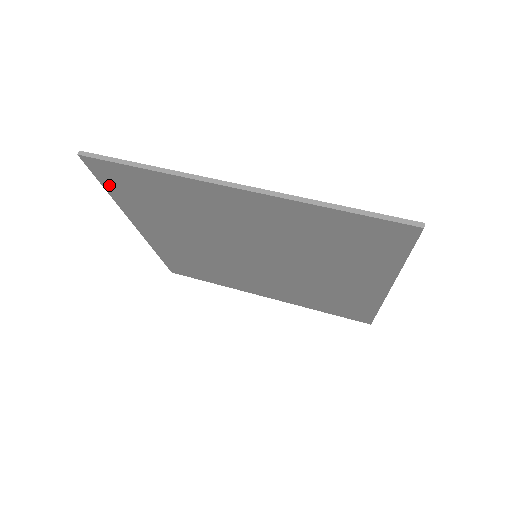
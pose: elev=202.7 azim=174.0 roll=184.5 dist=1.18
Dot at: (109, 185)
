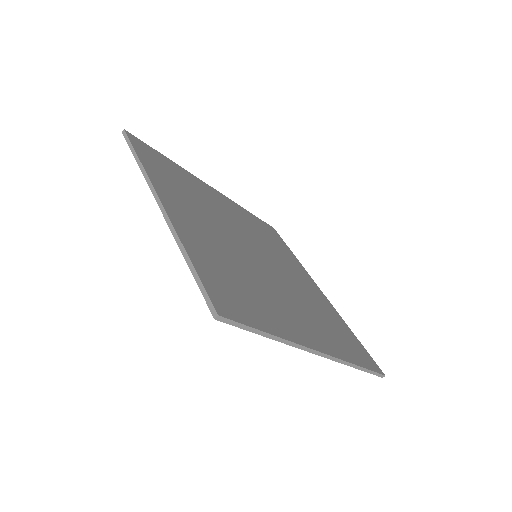
Dot at: occluded
